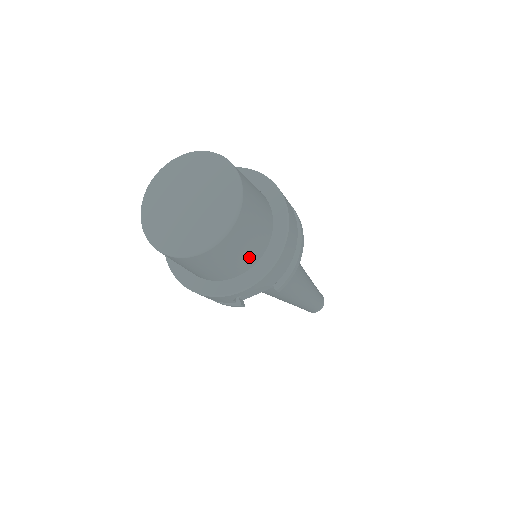
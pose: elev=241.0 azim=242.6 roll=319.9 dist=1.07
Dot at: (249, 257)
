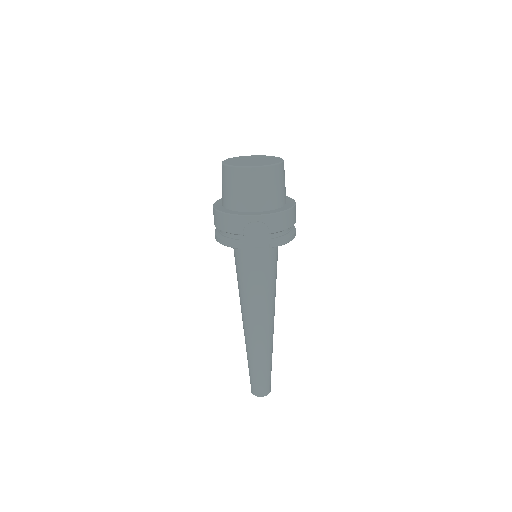
Dot at: (269, 200)
